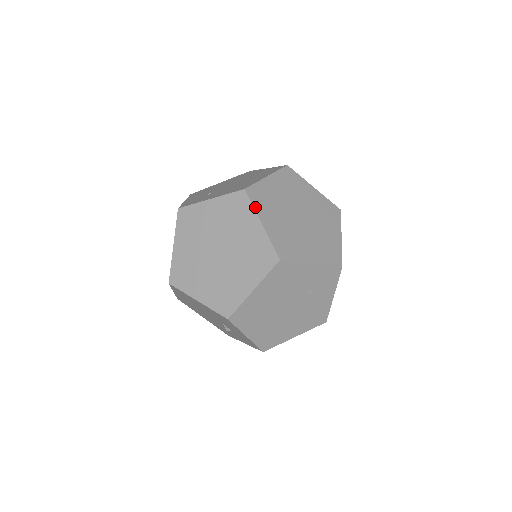
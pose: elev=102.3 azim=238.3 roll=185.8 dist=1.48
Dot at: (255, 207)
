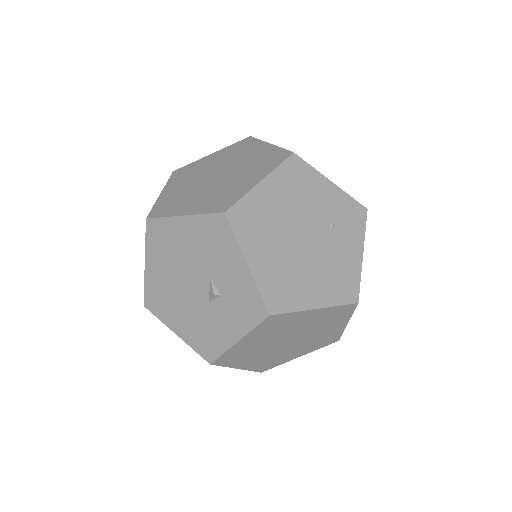
Dot at: (262, 141)
